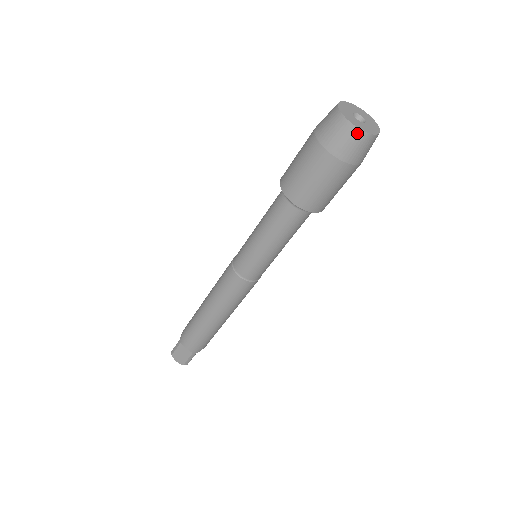
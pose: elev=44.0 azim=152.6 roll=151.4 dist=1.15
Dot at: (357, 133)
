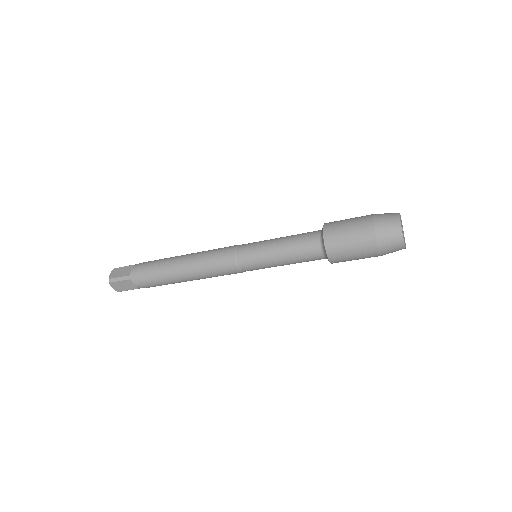
Dot at: (402, 247)
